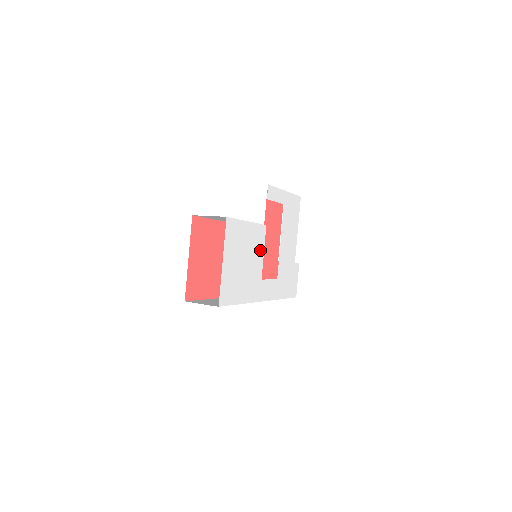
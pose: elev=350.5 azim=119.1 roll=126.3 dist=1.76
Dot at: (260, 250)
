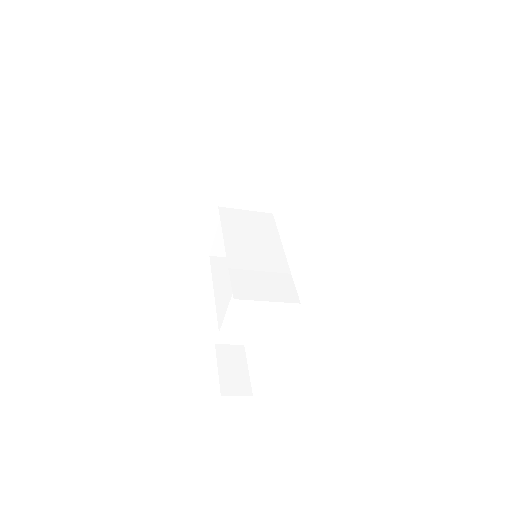
Dot at: occluded
